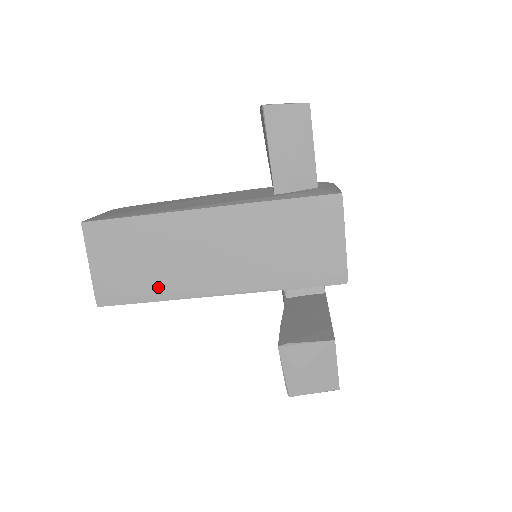
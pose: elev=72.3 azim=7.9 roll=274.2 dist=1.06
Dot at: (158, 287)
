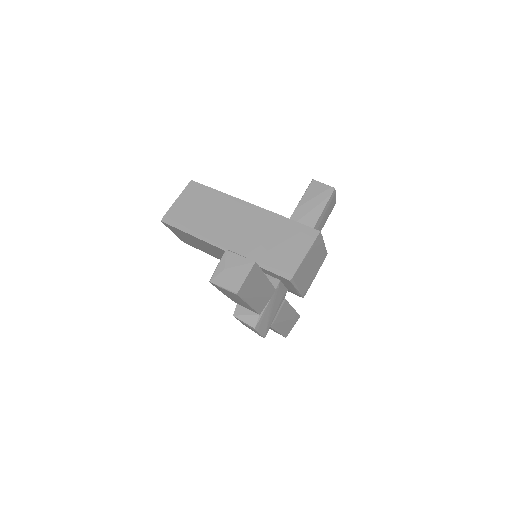
Dot at: (196, 227)
